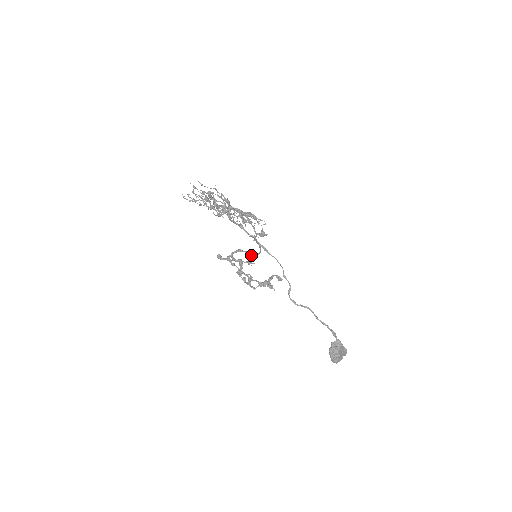
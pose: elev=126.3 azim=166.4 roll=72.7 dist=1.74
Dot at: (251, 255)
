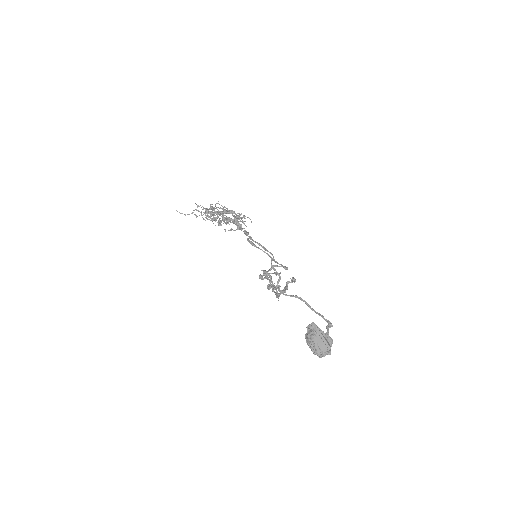
Dot at: occluded
